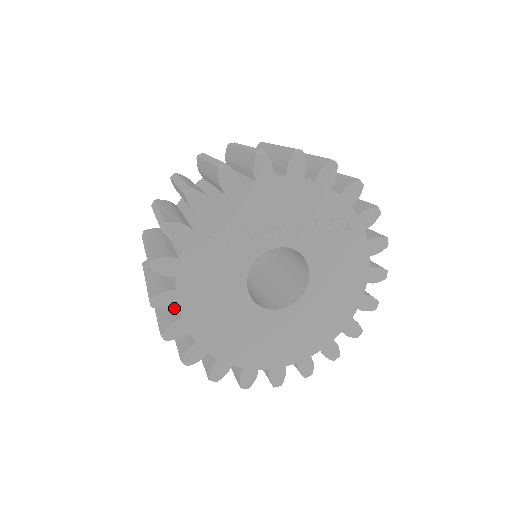
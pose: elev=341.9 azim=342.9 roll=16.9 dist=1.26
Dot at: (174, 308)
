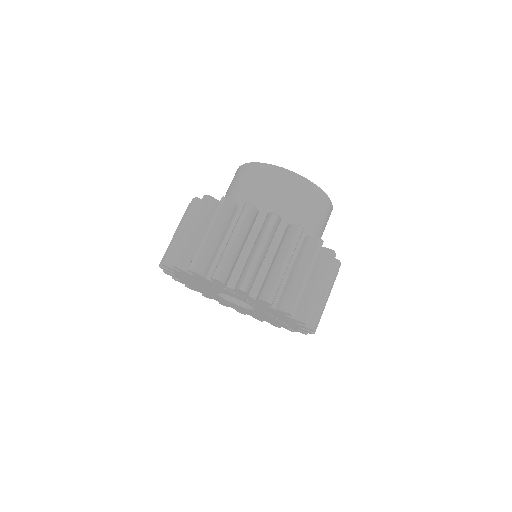
Dot at: occluded
